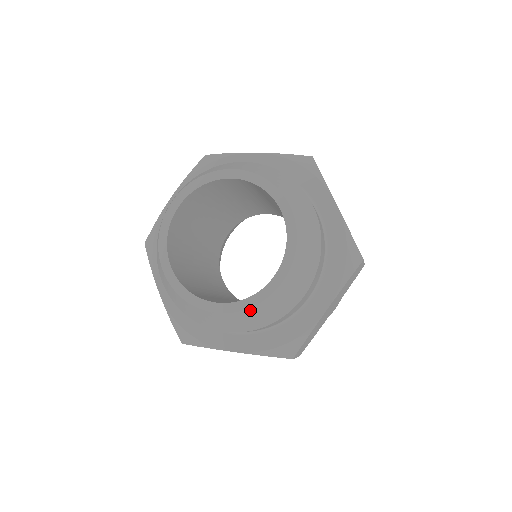
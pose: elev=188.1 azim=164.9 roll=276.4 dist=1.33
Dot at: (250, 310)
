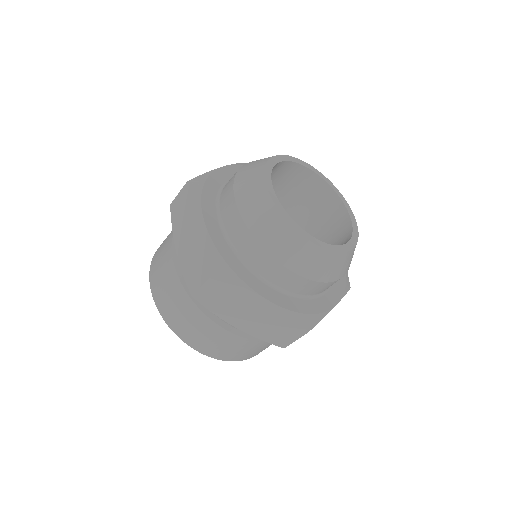
Dot at: (331, 254)
